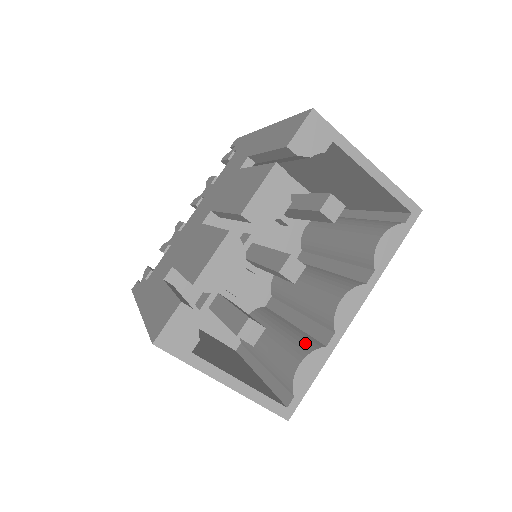
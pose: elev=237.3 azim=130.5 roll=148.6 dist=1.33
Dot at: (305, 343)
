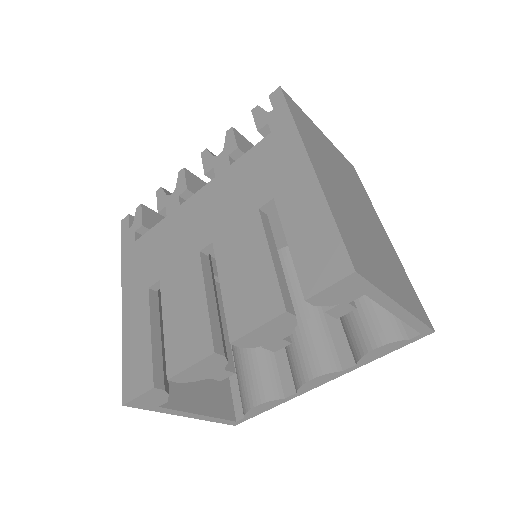
Dot at: (269, 382)
